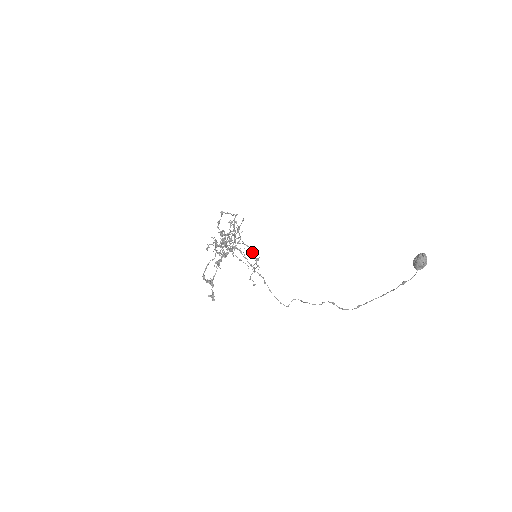
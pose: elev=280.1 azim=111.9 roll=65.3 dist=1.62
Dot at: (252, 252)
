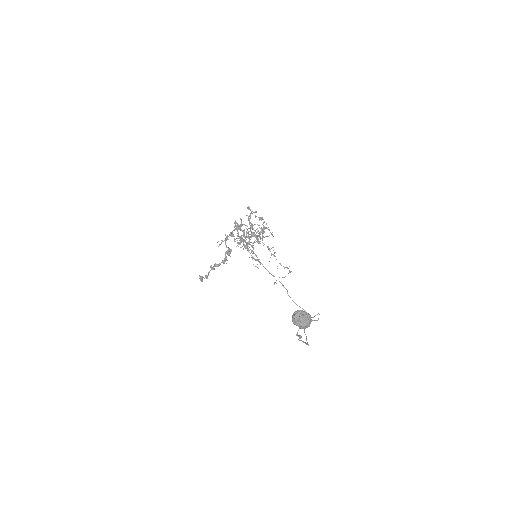
Dot at: occluded
